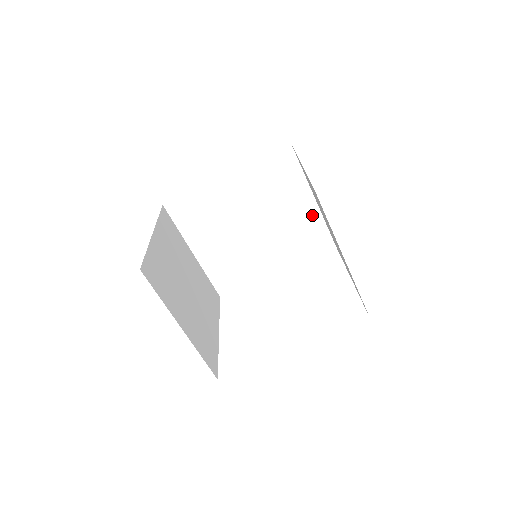
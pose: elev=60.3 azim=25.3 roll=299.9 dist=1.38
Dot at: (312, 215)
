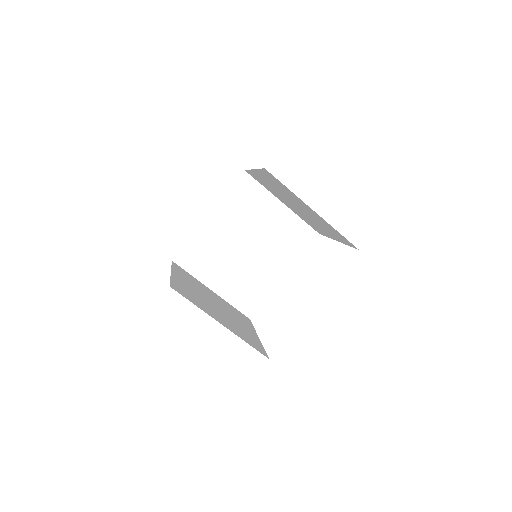
Dot at: (288, 217)
